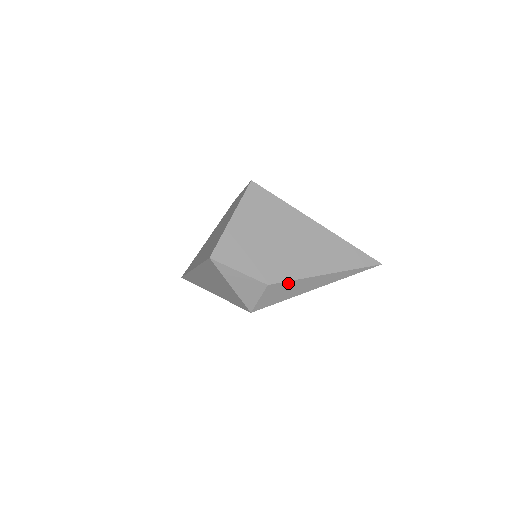
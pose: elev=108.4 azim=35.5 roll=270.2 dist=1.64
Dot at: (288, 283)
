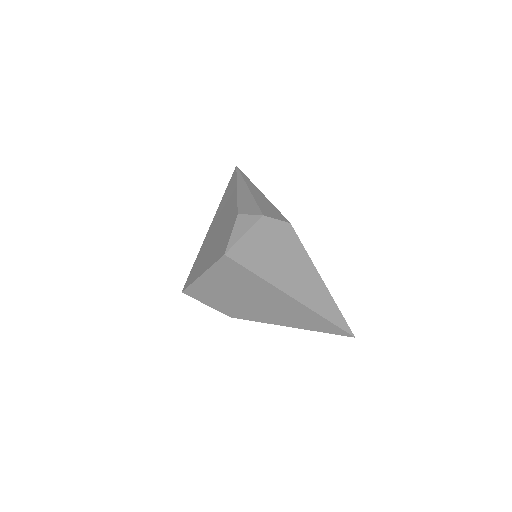
Dot at: (252, 319)
